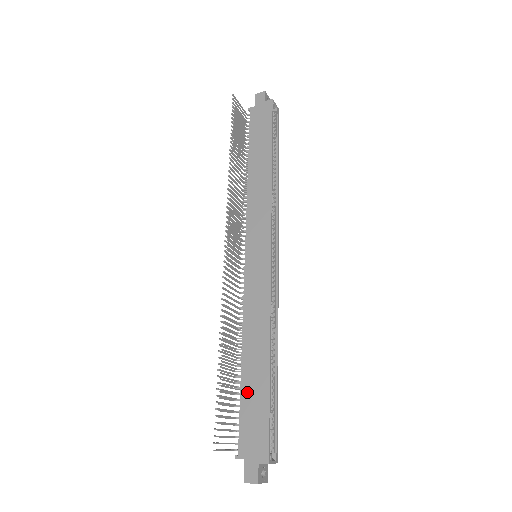
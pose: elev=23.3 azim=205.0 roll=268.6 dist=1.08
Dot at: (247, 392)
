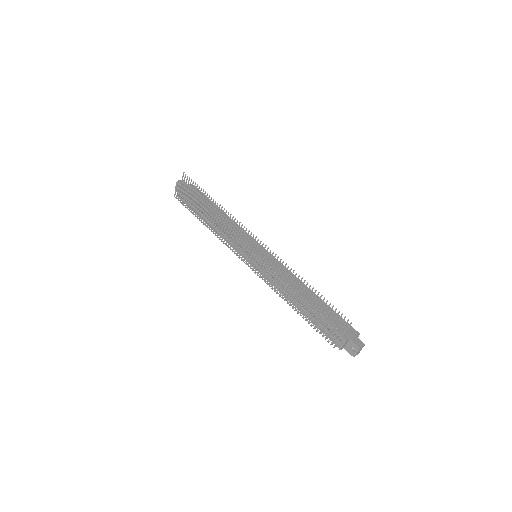
Dot at: (320, 311)
